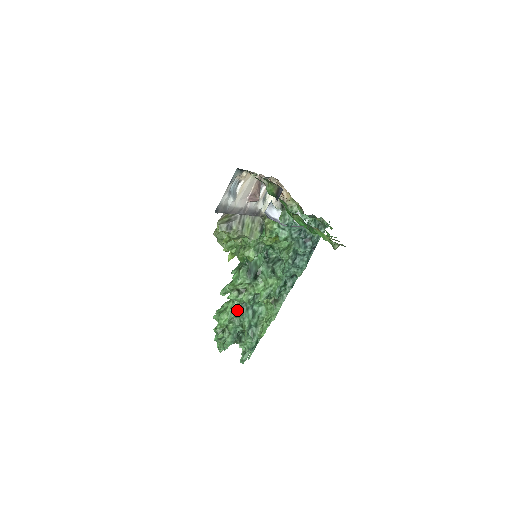
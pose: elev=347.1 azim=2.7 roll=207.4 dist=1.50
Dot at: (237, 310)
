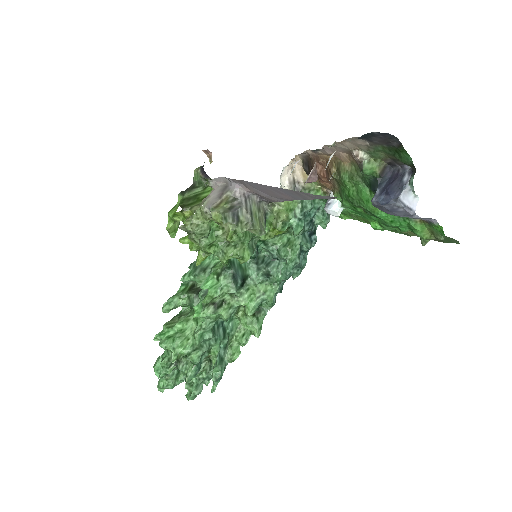
Dot at: (209, 331)
